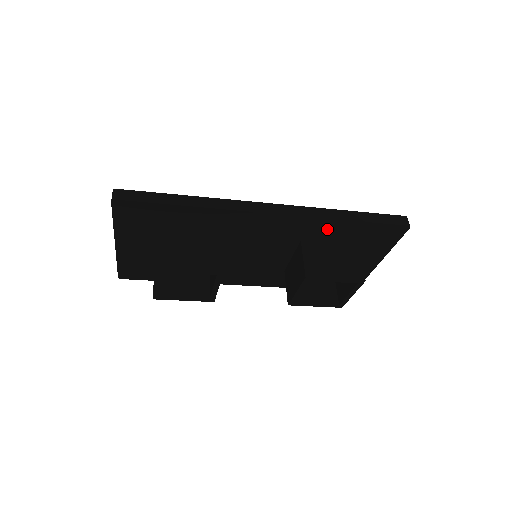
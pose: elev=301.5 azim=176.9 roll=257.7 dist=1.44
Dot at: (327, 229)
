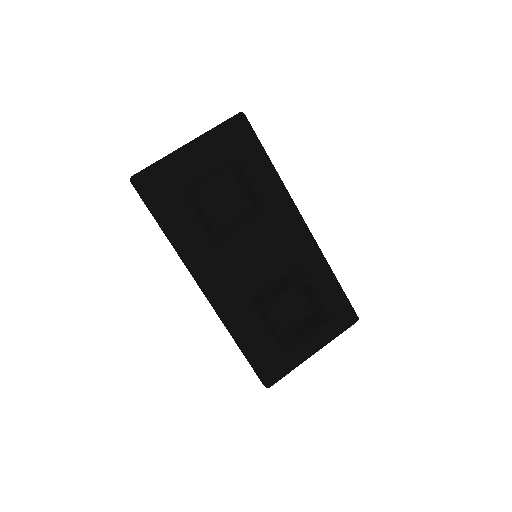
Dot at: (318, 273)
